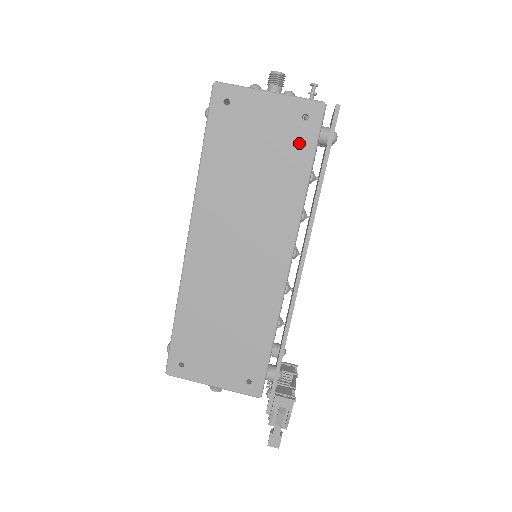
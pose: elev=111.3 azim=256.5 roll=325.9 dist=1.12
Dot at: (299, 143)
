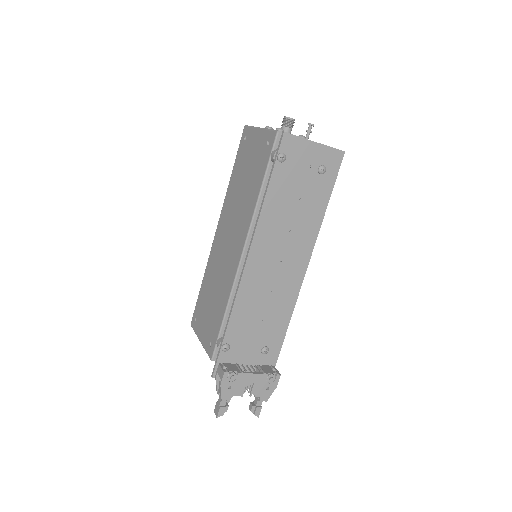
Dot at: (262, 162)
